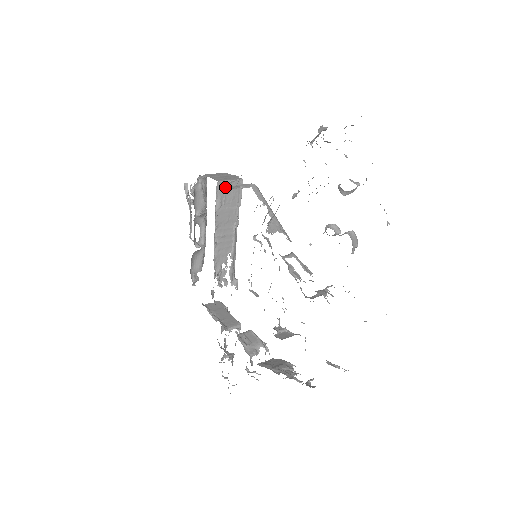
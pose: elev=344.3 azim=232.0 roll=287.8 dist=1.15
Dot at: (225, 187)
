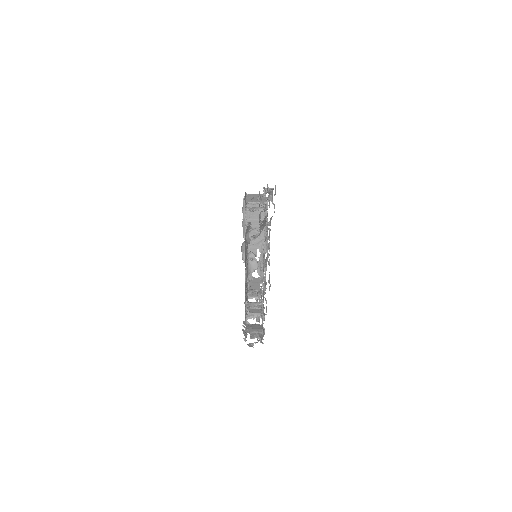
Dot at: (252, 206)
